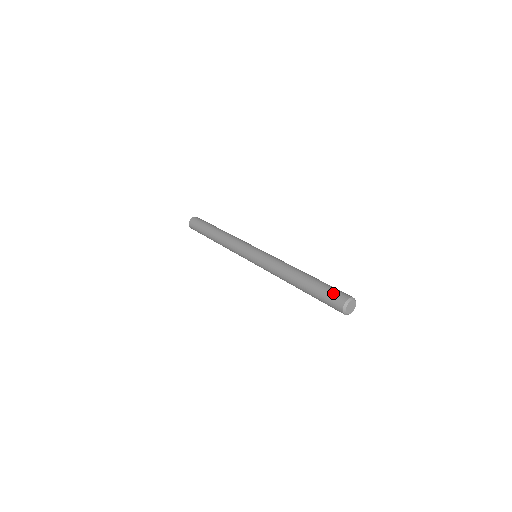
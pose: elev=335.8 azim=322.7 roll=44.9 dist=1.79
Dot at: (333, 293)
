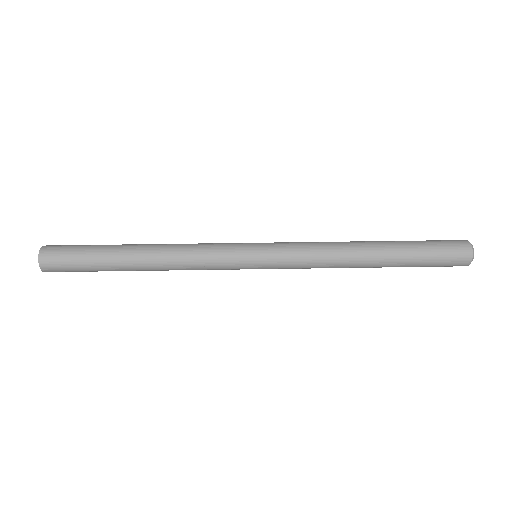
Dot at: (447, 259)
